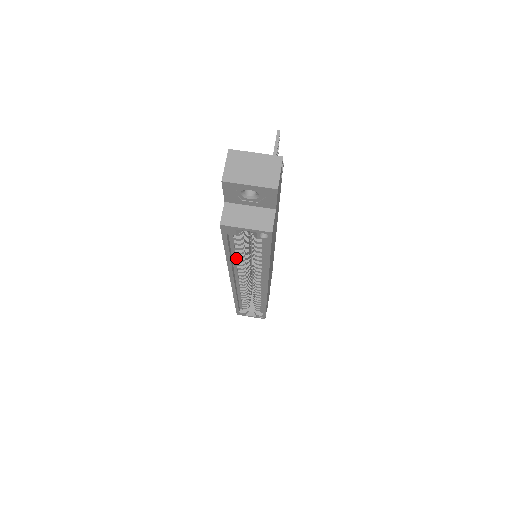
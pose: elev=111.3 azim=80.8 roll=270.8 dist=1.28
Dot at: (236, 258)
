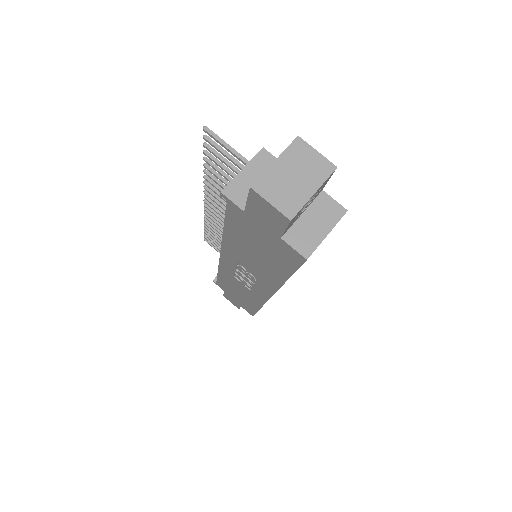
Dot at: occluded
